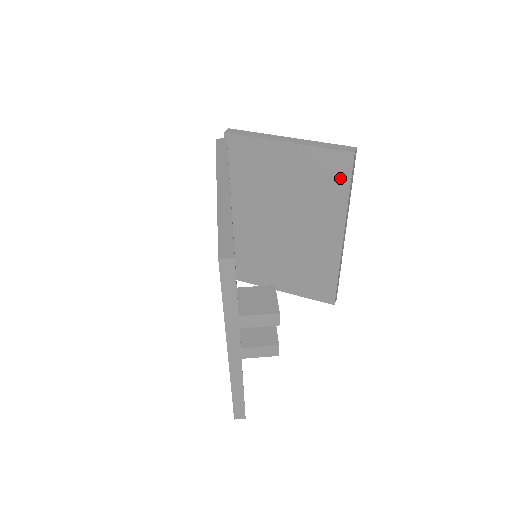
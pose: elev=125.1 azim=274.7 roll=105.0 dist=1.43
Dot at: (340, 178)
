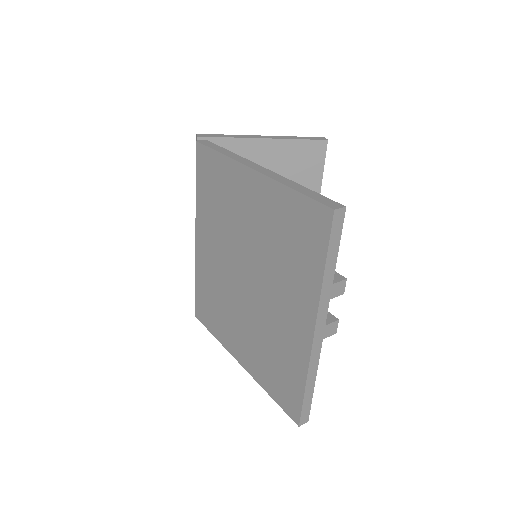
Dot at: (314, 167)
